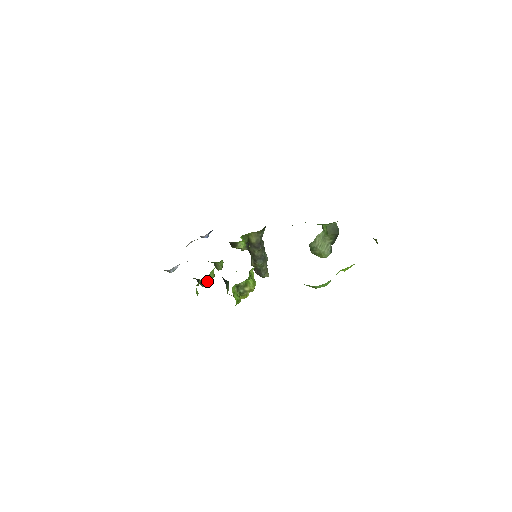
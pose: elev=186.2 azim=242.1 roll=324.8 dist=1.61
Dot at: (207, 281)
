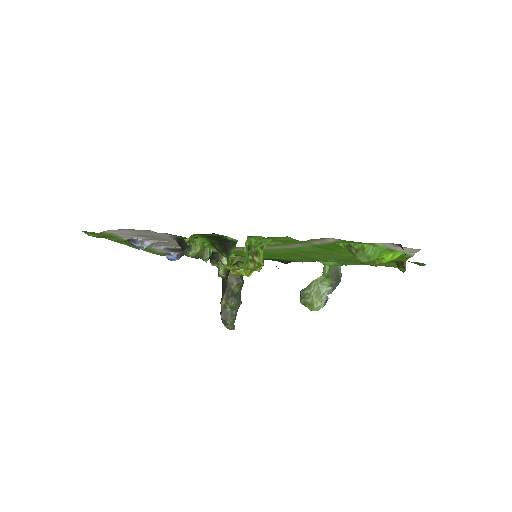
Dot at: (198, 248)
